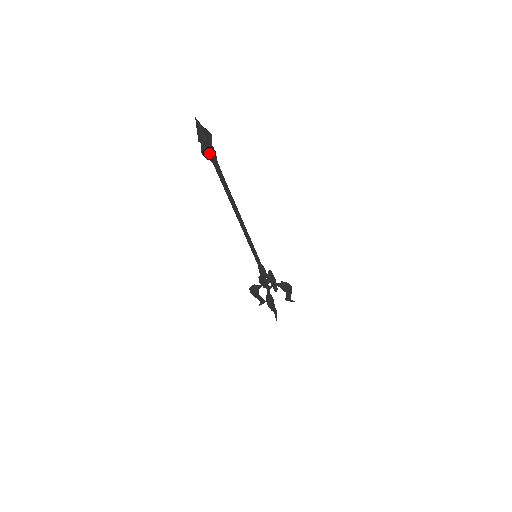
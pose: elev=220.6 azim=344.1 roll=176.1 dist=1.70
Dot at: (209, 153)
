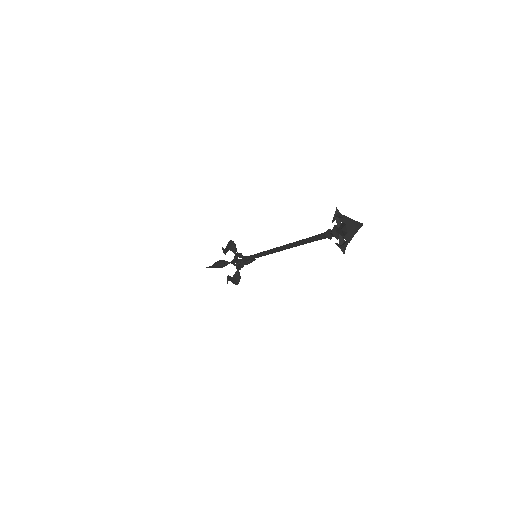
Dot at: (336, 238)
